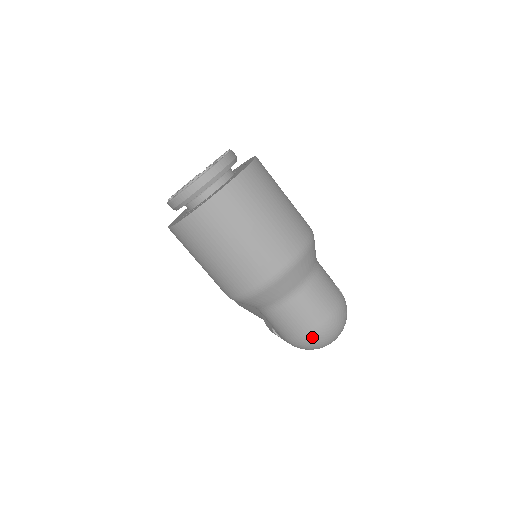
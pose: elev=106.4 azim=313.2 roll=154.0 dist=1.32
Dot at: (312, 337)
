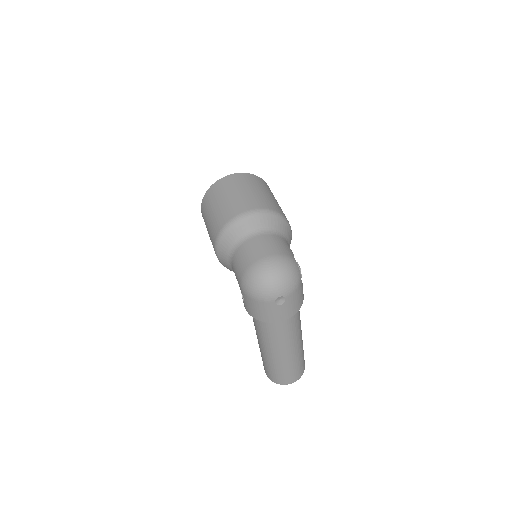
Dot at: (252, 269)
